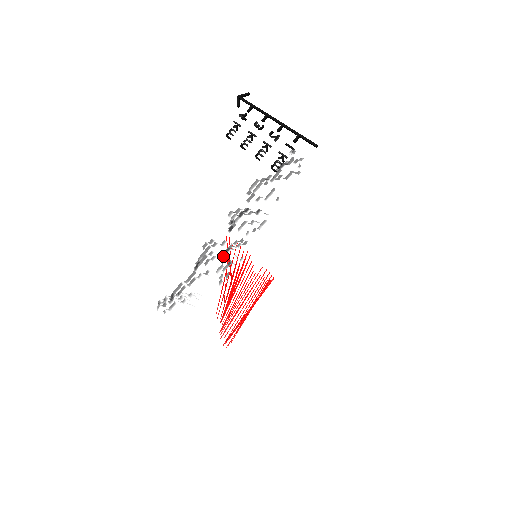
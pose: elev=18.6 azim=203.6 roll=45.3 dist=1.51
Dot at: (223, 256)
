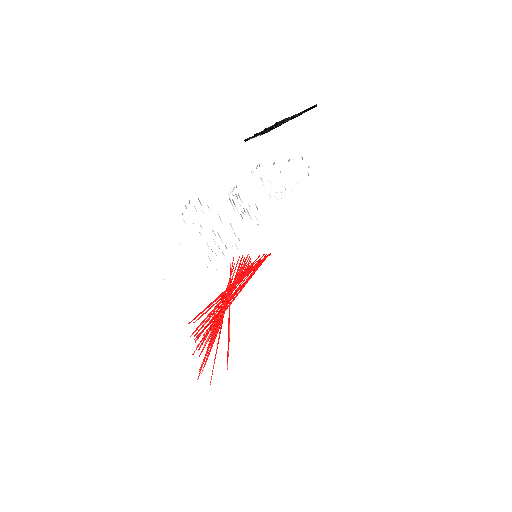
Dot at: occluded
